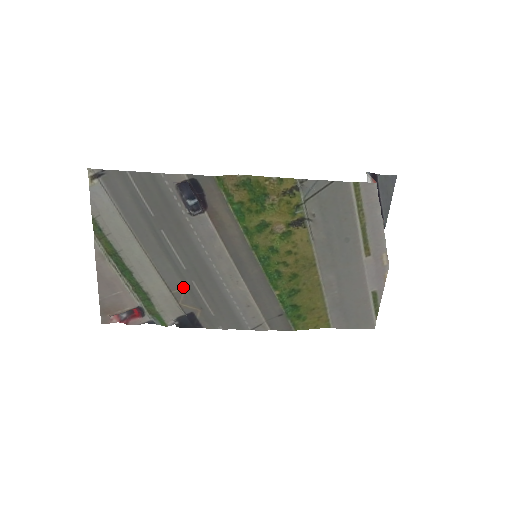
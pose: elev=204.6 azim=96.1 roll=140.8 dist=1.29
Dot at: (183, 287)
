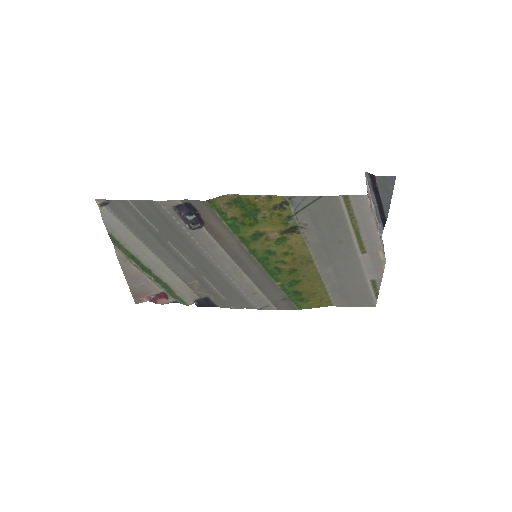
Dot at: (195, 280)
